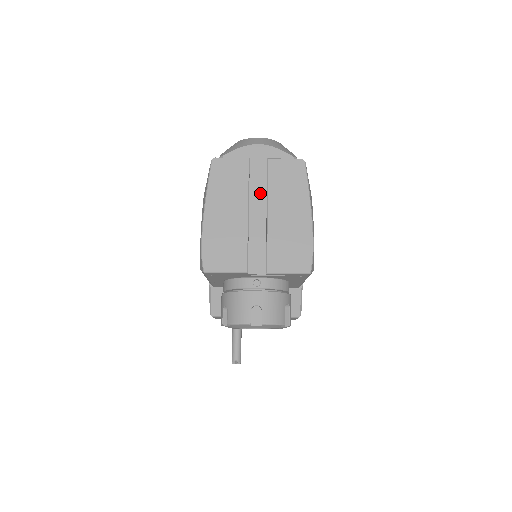
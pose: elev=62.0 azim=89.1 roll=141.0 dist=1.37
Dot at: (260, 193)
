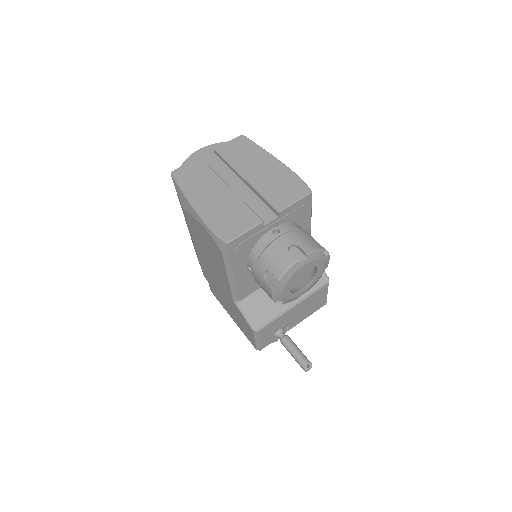
Dot at: (227, 173)
